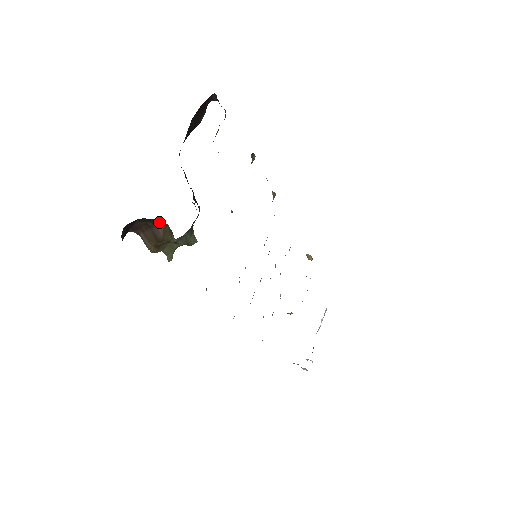
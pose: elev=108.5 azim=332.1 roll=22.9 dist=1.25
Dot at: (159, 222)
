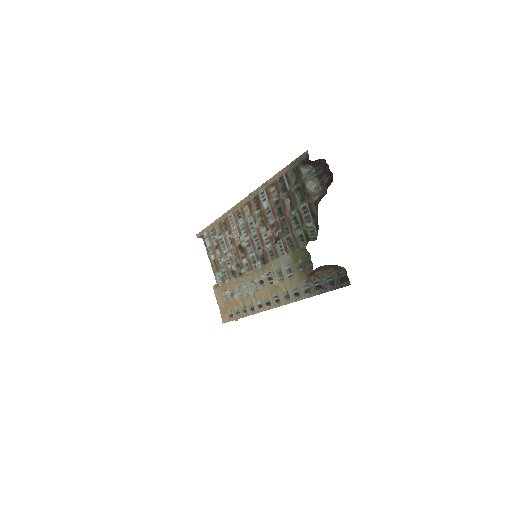
Dot at: occluded
